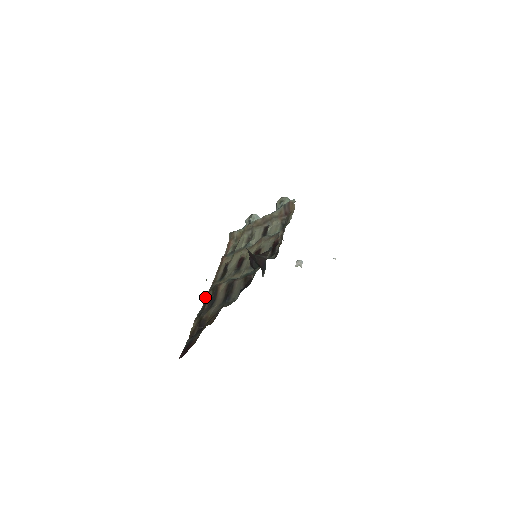
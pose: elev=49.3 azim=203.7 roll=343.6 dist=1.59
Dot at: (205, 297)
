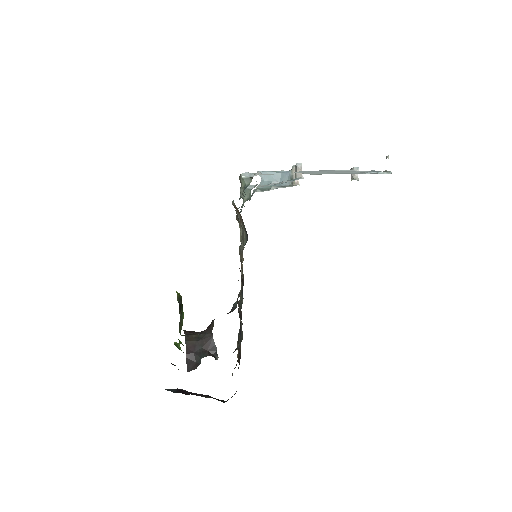
Dot at: occluded
